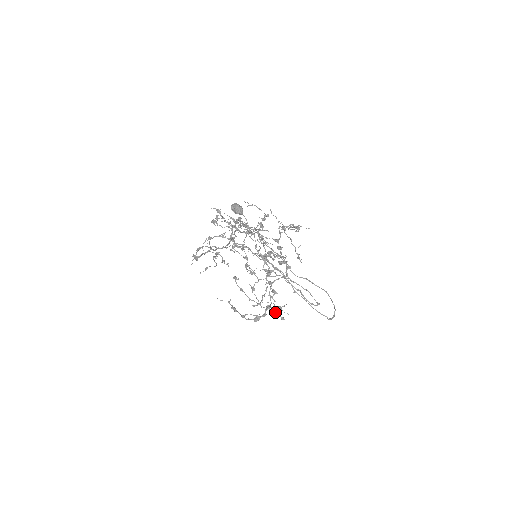
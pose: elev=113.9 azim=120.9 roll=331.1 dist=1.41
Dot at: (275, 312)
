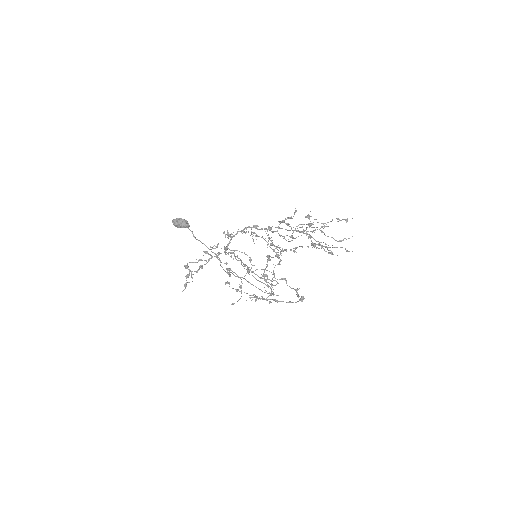
Dot at: occluded
